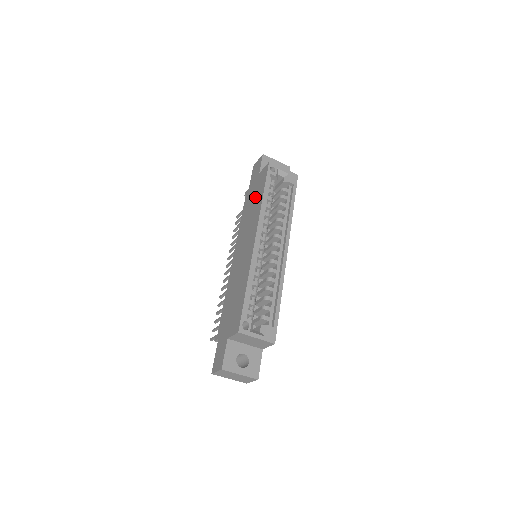
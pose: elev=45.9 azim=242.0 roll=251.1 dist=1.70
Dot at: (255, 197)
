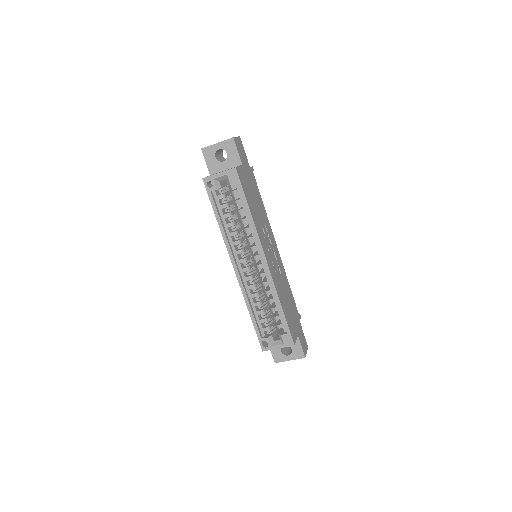
Dot at: occluded
